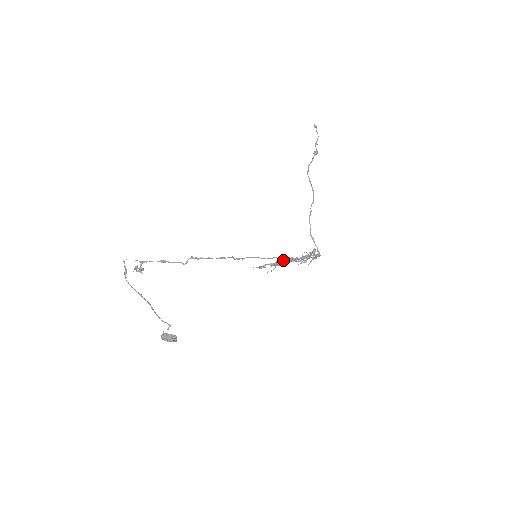
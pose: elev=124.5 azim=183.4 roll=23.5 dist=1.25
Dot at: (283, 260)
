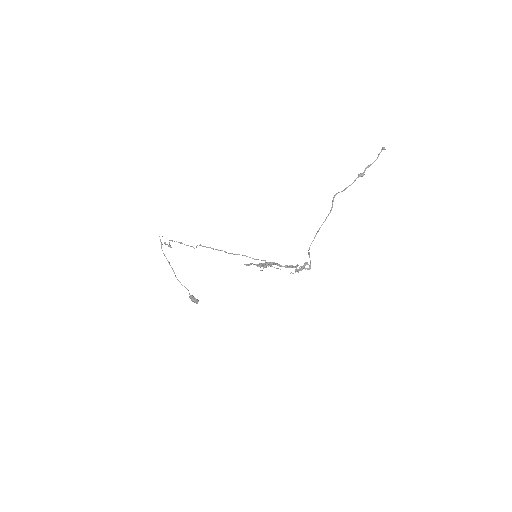
Dot at: occluded
